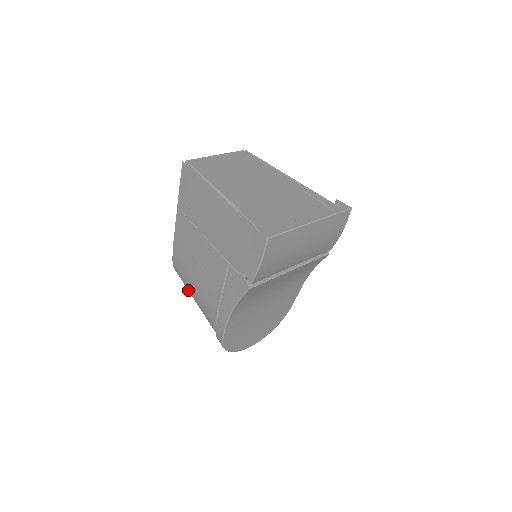
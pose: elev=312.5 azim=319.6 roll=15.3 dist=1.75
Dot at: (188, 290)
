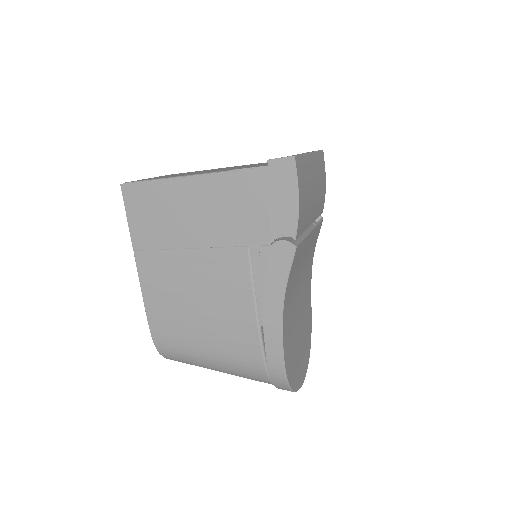
Dot at: (193, 357)
